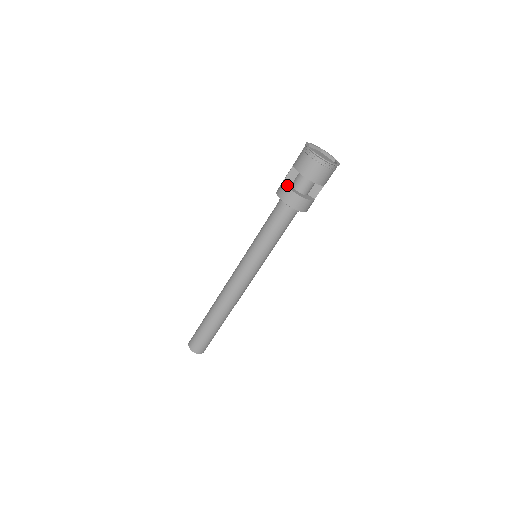
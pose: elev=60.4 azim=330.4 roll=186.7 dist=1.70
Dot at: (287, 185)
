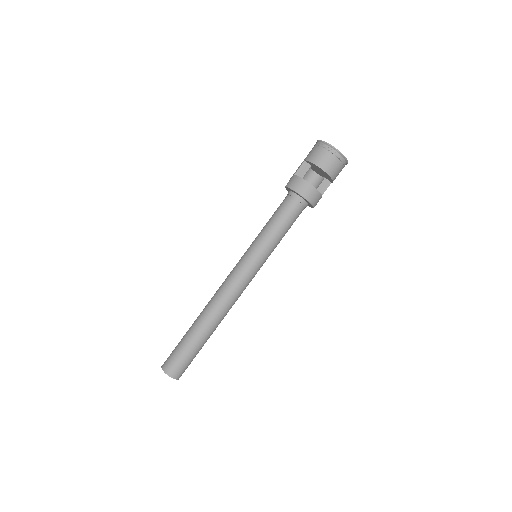
Dot at: (300, 177)
